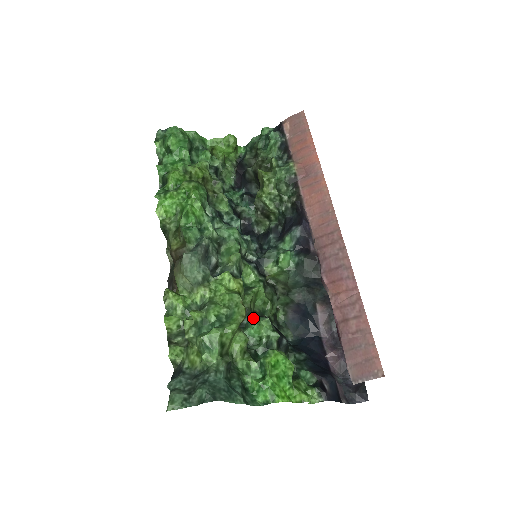
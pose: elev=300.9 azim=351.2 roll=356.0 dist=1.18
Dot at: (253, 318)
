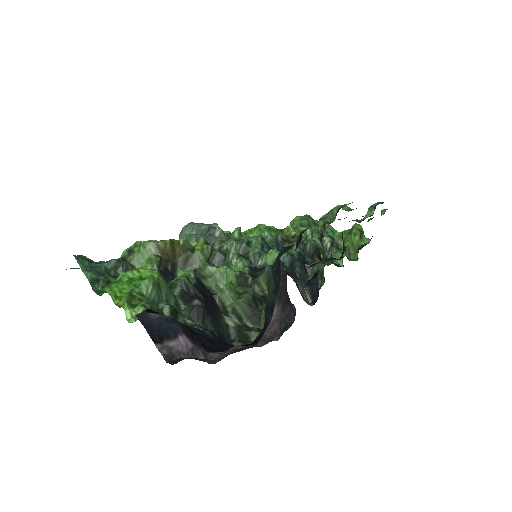
Dot at: occluded
